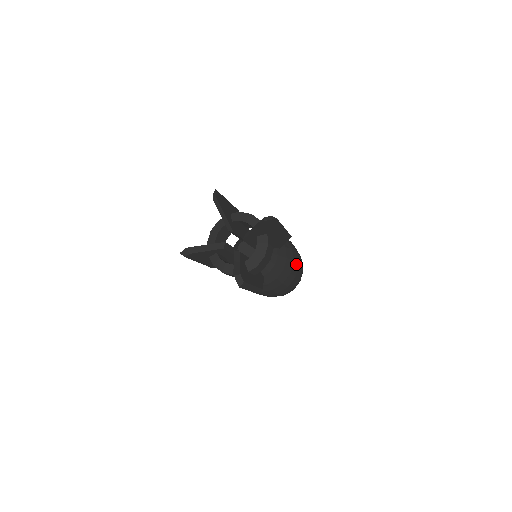
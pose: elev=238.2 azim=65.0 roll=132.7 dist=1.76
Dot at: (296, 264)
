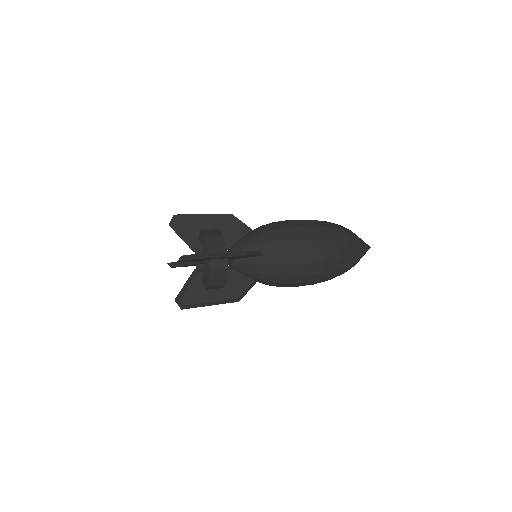
Dot at: (300, 264)
